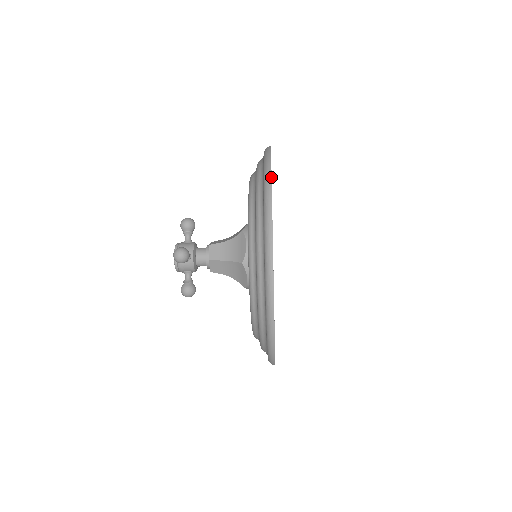
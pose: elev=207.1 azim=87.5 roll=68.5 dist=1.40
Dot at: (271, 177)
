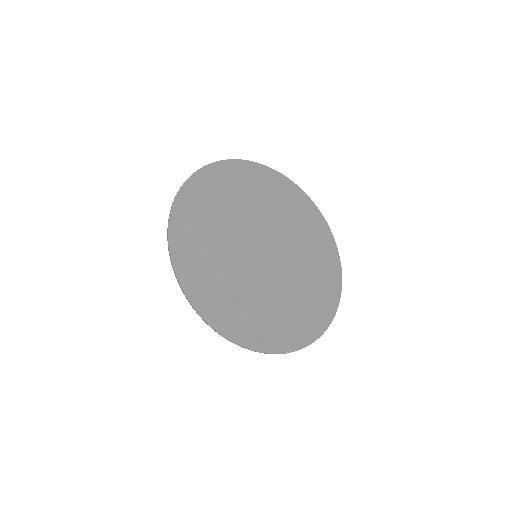
Dot at: (172, 264)
